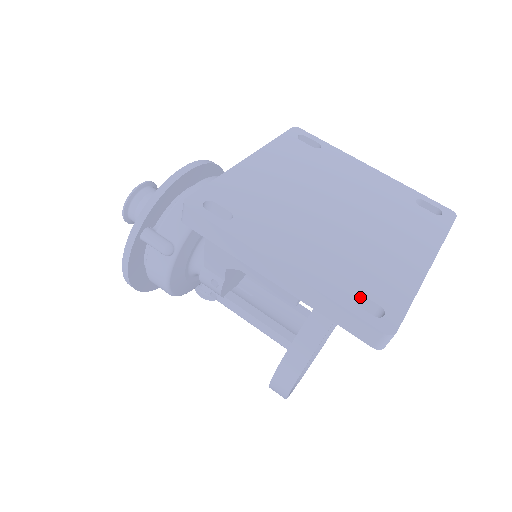
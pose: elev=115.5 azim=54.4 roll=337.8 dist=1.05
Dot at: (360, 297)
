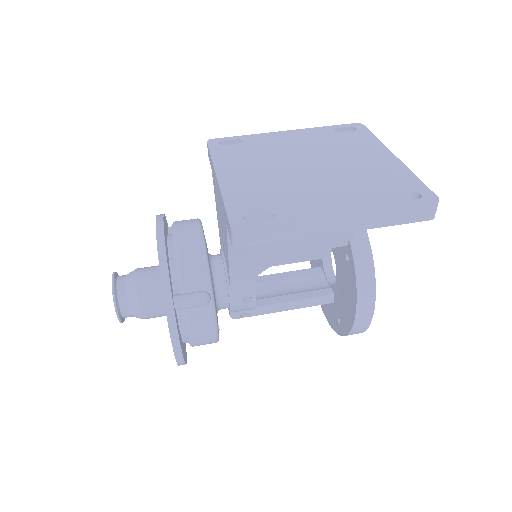
Dot at: (396, 197)
